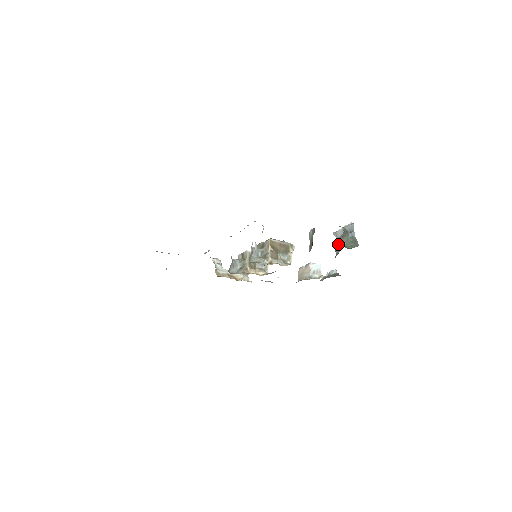
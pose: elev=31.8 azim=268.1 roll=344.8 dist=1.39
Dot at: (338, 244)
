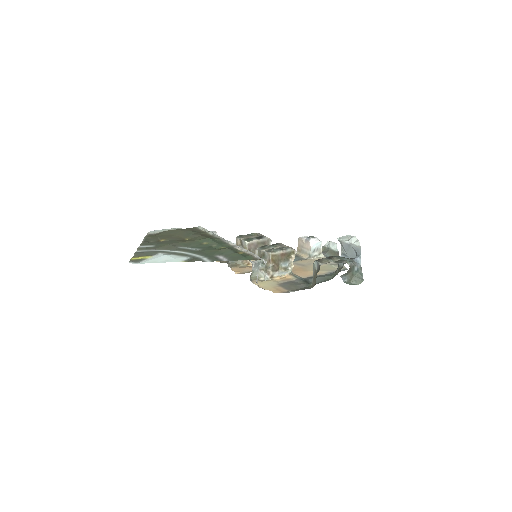
Dot at: (342, 252)
